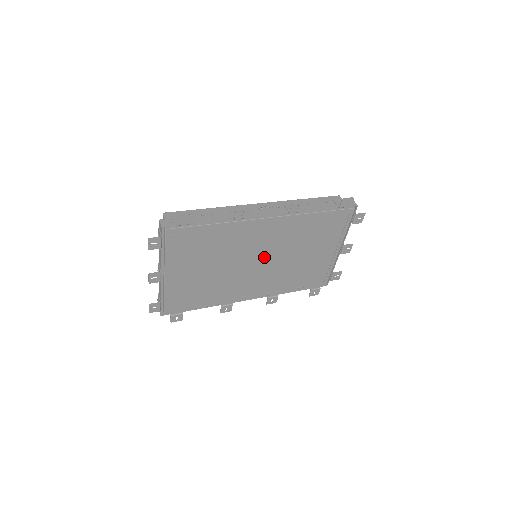
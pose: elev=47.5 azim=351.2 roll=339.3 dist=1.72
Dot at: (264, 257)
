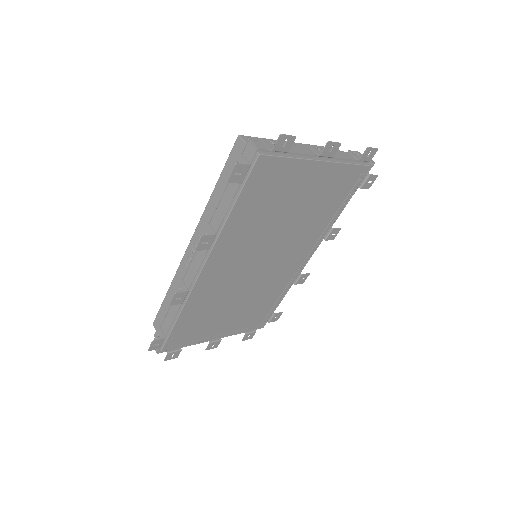
Dot at: (259, 258)
